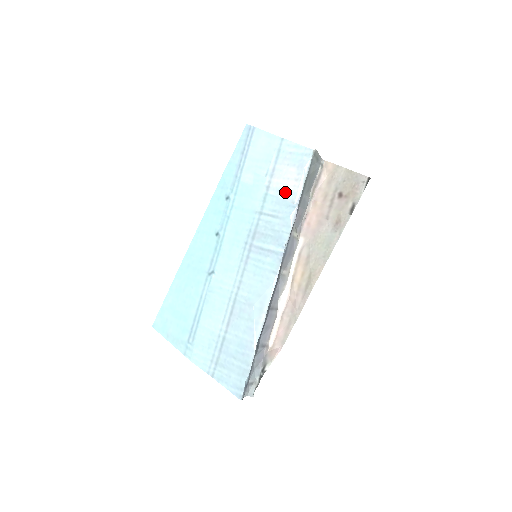
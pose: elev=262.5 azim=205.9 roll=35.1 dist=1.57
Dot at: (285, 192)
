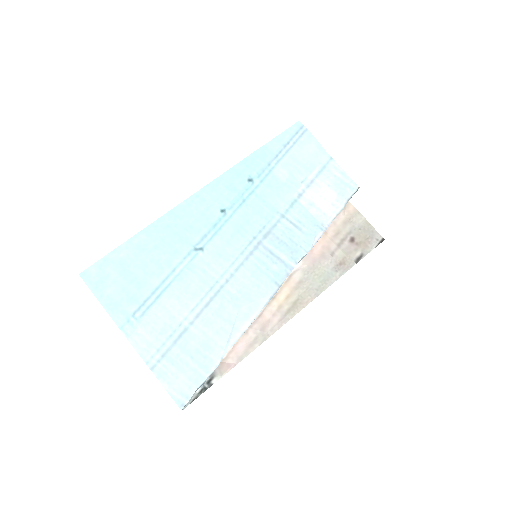
Dot at: (317, 210)
